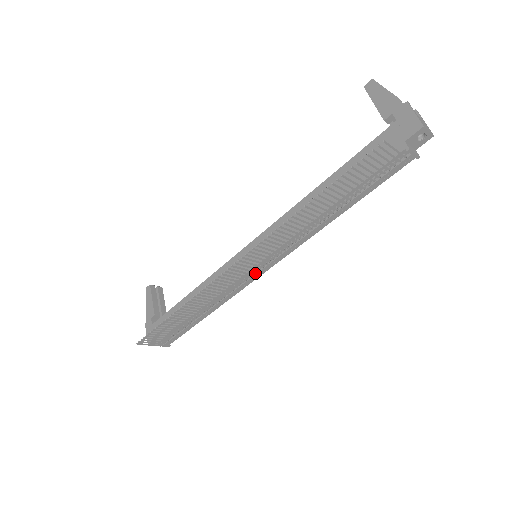
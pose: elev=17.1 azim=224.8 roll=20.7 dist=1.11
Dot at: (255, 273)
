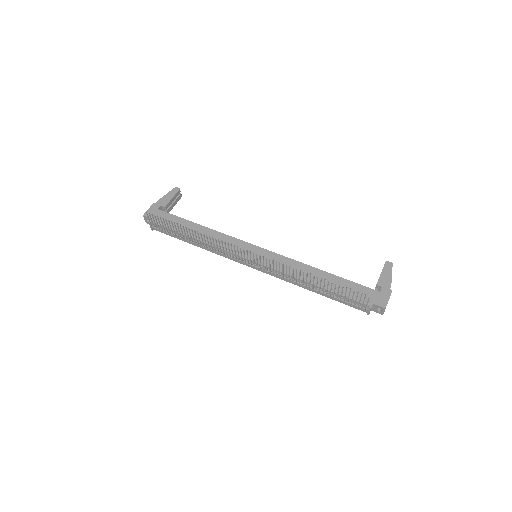
Dot at: (246, 262)
